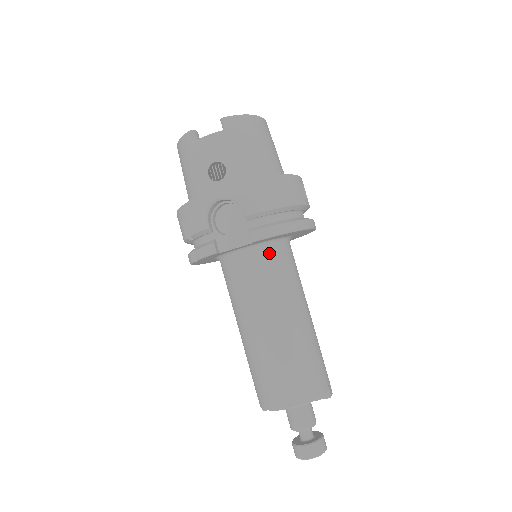
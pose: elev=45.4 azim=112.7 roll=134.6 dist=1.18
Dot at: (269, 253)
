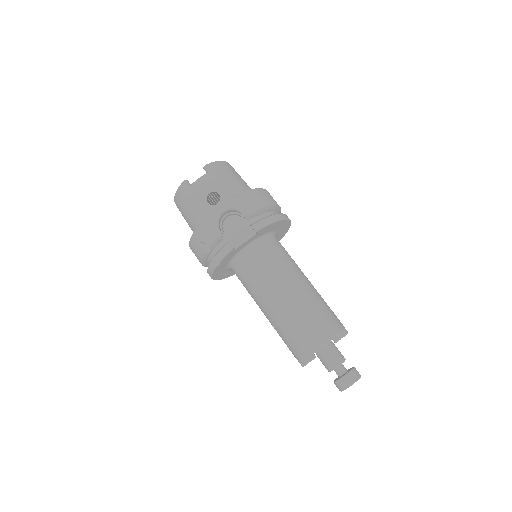
Dot at: (267, 243)
